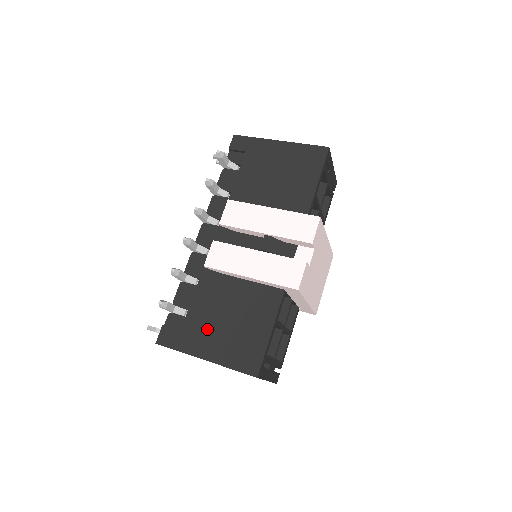
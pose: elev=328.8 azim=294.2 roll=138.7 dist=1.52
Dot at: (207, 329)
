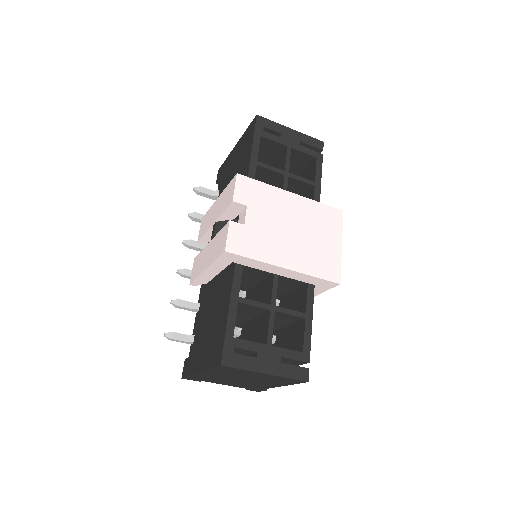
Dot at: (201, 342)
